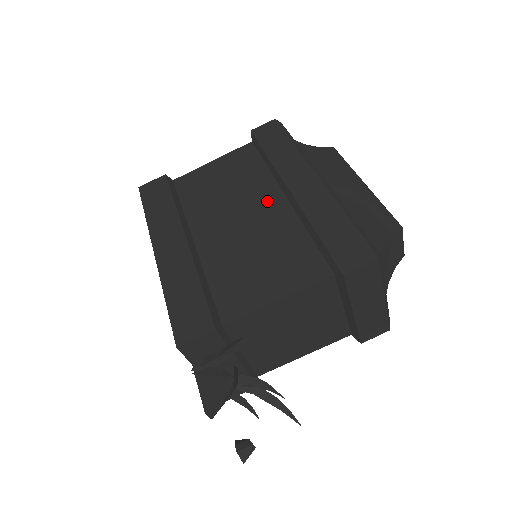
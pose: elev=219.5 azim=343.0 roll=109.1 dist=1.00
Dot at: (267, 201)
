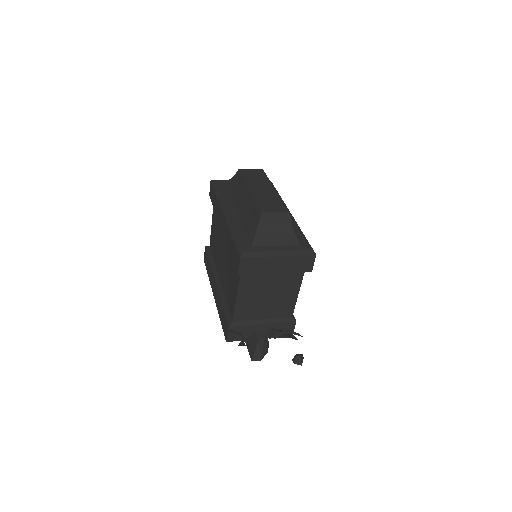
Dot at: (224, 240)
